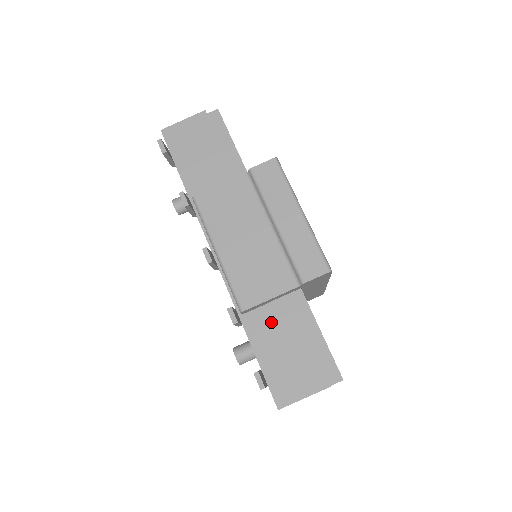
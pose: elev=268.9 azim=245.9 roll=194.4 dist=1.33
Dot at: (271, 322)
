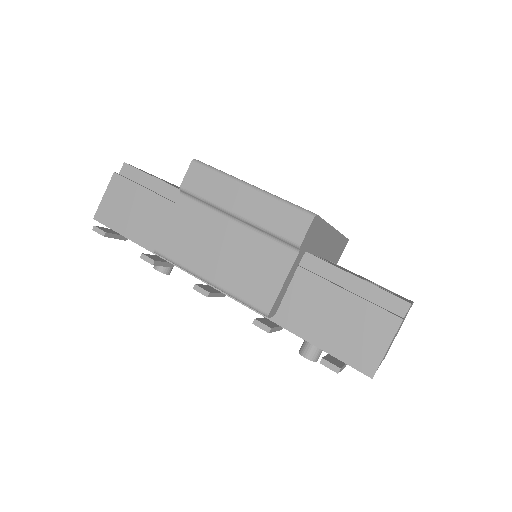
Dot at: (303, 304)
